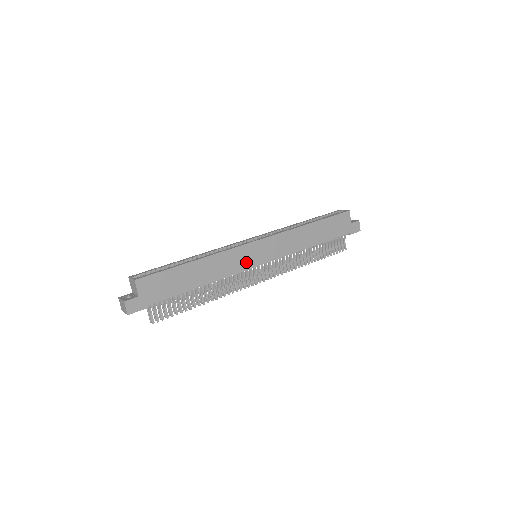
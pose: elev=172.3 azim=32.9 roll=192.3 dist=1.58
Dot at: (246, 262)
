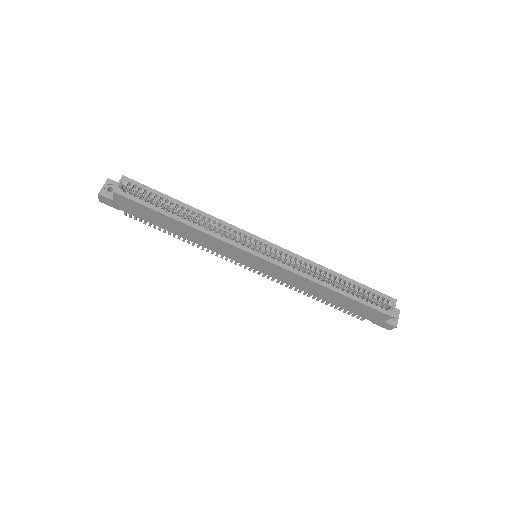
Dot at: (234, 256)
